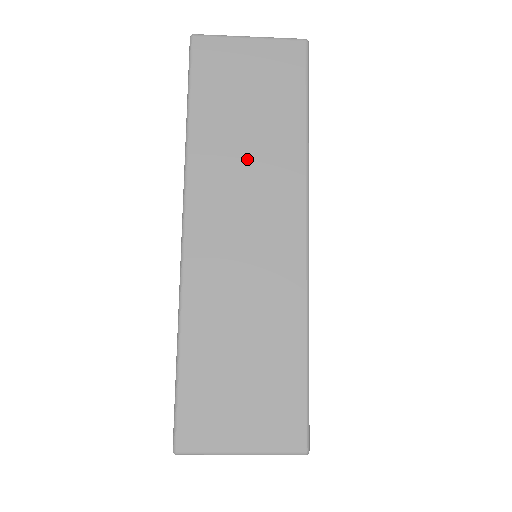
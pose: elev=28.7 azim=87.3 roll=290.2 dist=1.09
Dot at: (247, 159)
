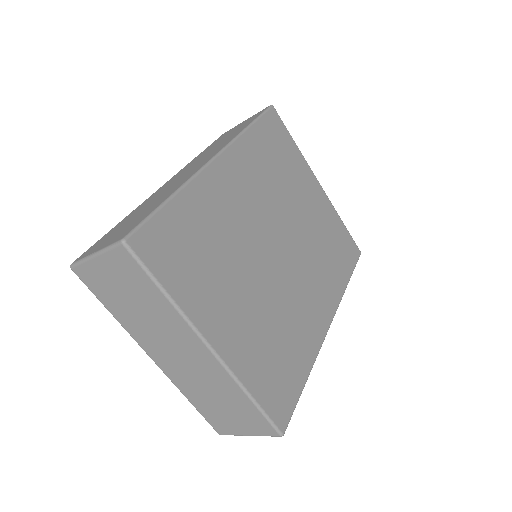
Dot at: (210, 151)
